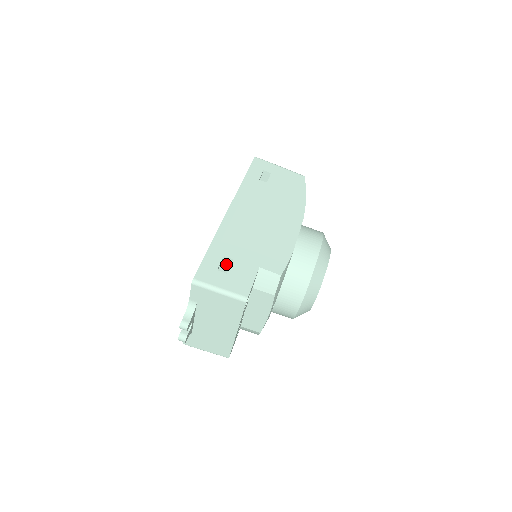
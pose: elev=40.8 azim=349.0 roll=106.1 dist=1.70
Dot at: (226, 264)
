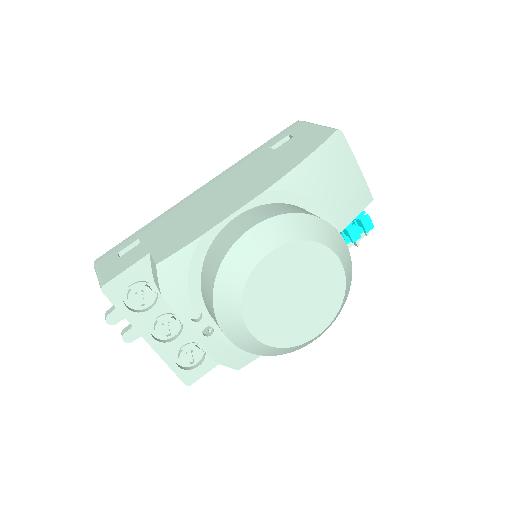
Dot at: occluded
